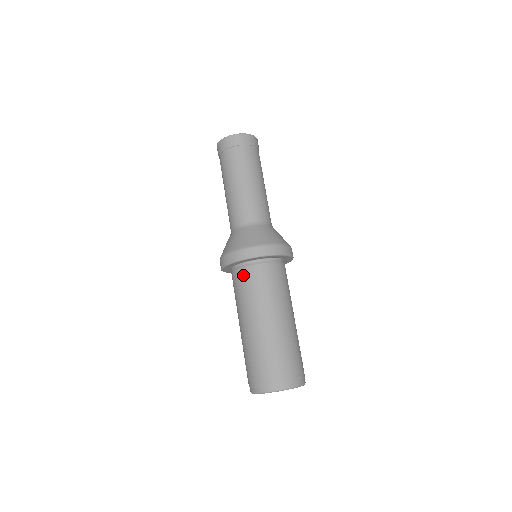
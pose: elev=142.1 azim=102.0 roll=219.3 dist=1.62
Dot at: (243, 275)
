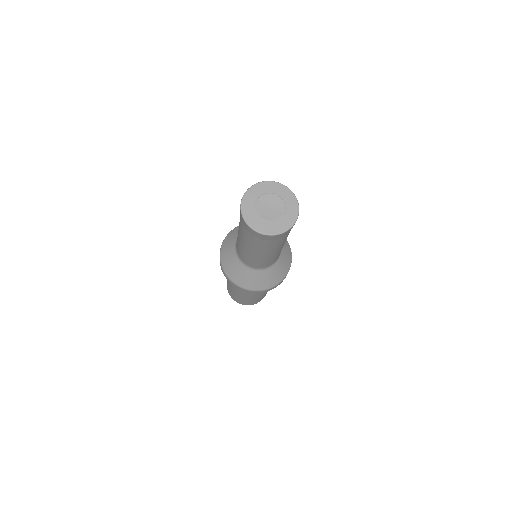
Dot at: occluded
